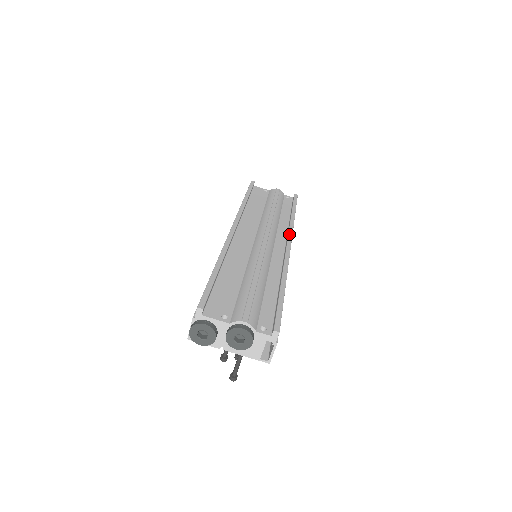
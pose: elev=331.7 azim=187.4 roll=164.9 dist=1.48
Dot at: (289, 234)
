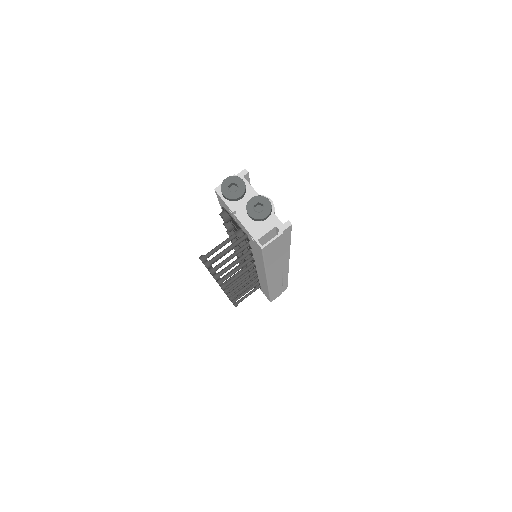
Dot at: occluded
